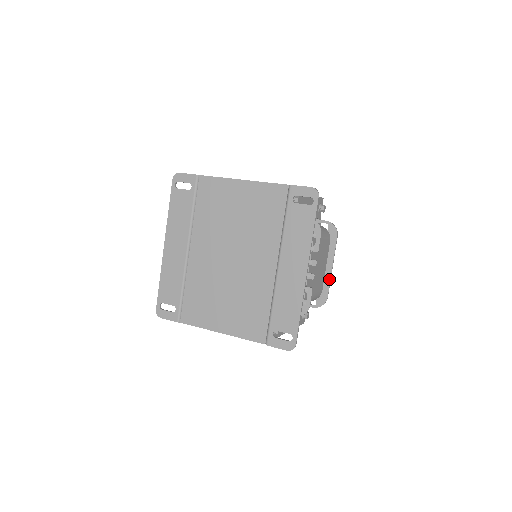
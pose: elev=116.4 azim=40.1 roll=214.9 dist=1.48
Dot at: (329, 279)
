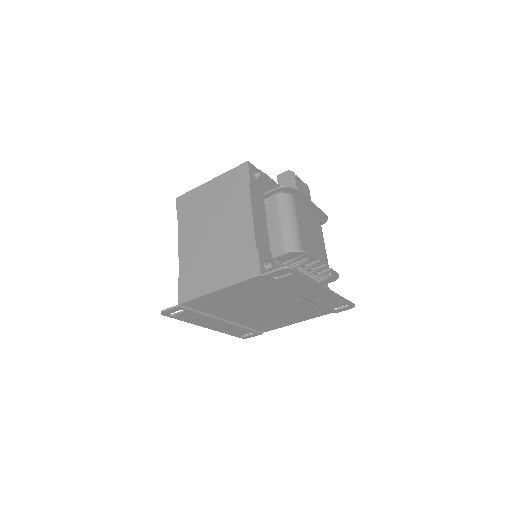
Dot at: (317, 210)
